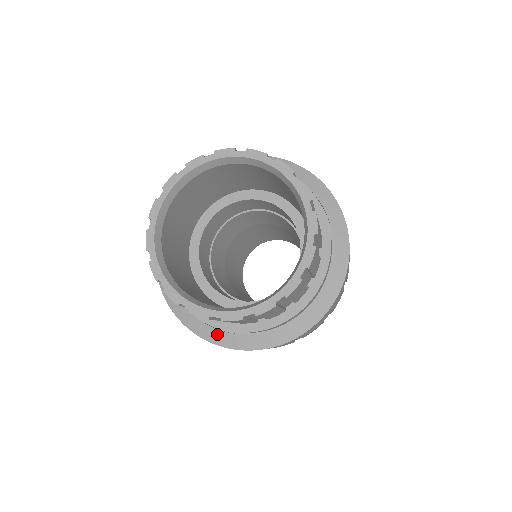
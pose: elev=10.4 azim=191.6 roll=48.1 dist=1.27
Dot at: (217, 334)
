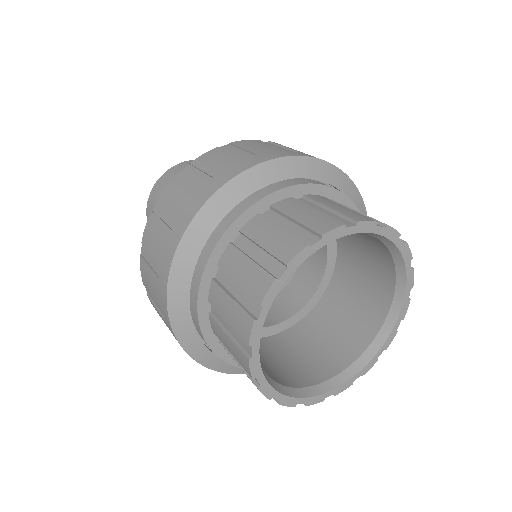
Dot at: (204, 352)
